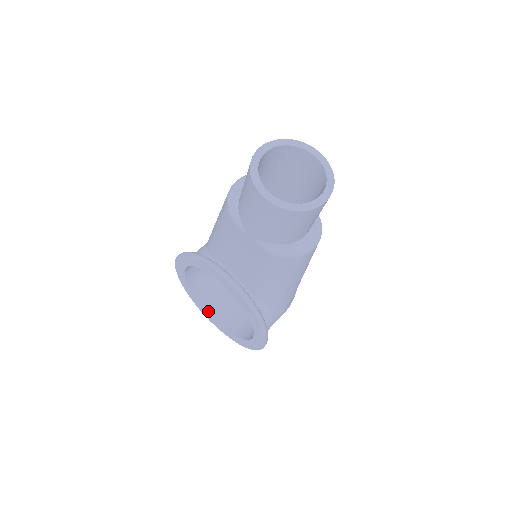
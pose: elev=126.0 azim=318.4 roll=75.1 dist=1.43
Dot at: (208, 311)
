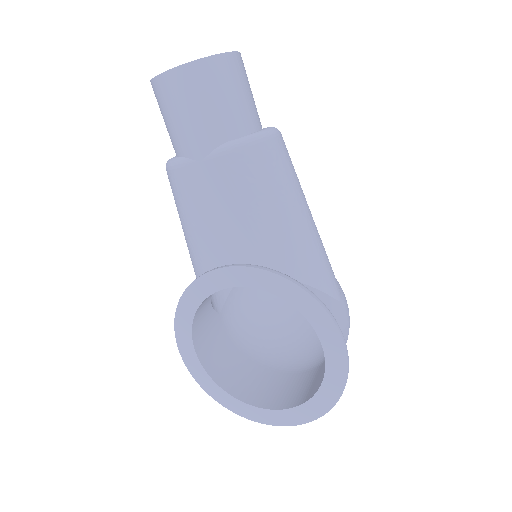
Dot at: (263, 407)
